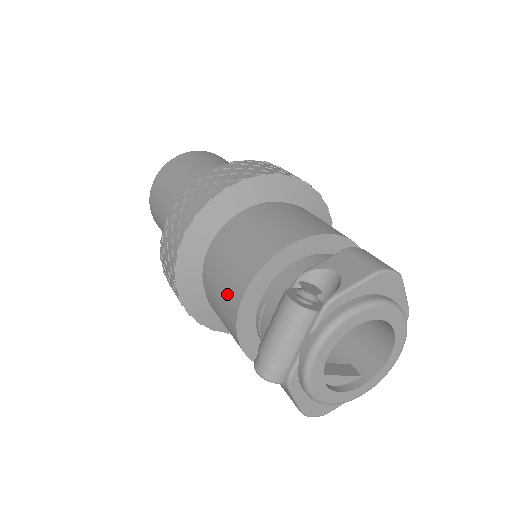
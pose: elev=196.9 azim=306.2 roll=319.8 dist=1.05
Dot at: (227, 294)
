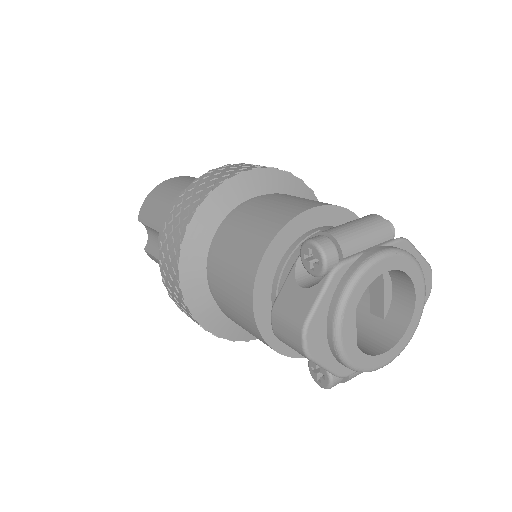
Dot at: (286, 207)
